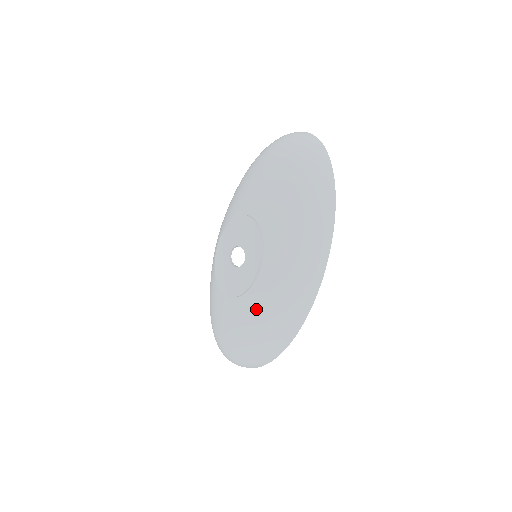
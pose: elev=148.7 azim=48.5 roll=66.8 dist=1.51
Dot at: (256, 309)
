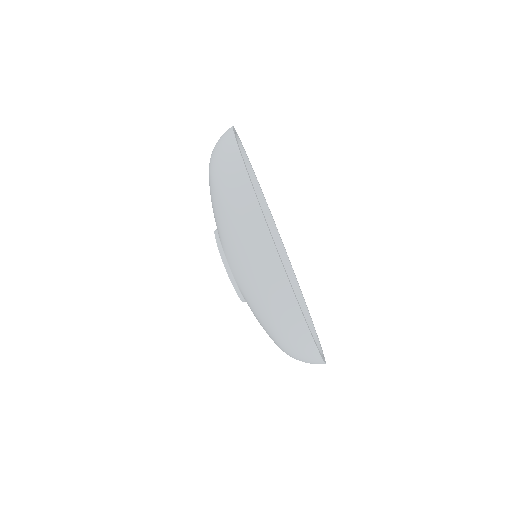
Dot at: (252, 307)
